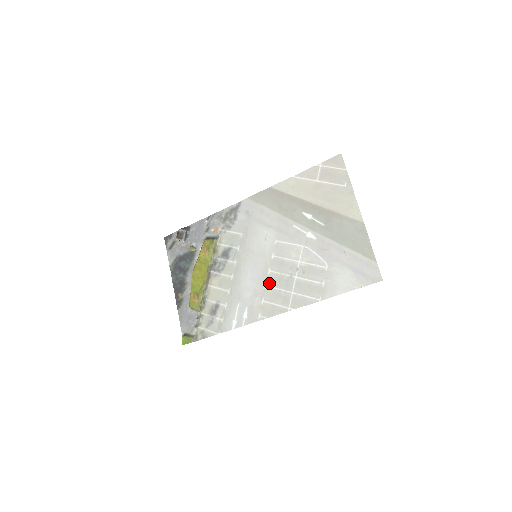
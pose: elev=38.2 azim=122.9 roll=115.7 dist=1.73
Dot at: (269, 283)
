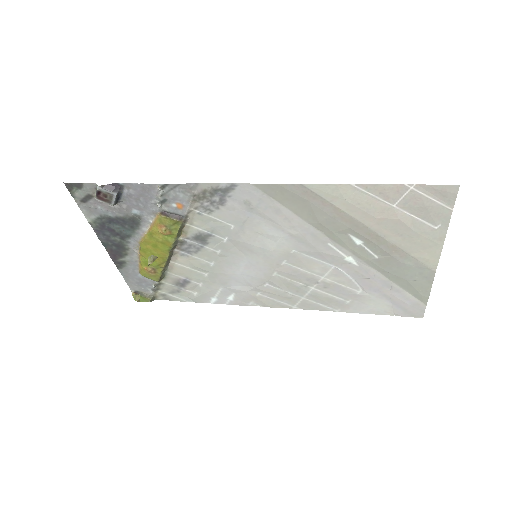
Dot at: (272, 284)
